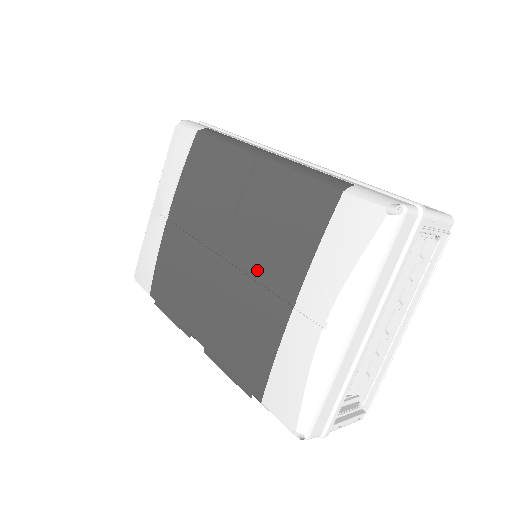
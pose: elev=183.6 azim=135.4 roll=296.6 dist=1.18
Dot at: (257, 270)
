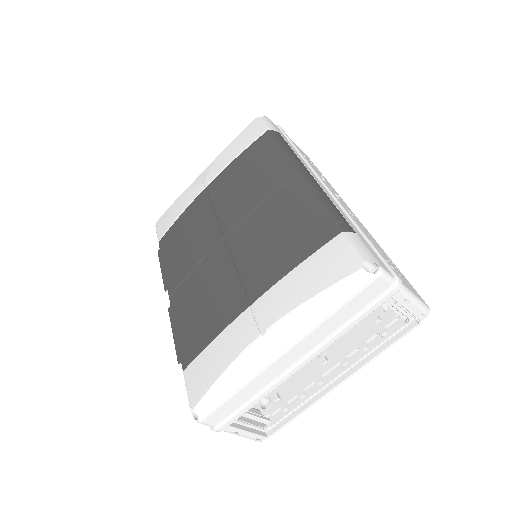
Dot at: (243, 262)
